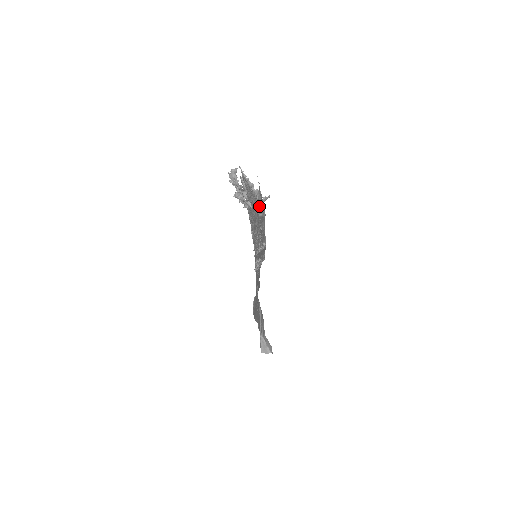
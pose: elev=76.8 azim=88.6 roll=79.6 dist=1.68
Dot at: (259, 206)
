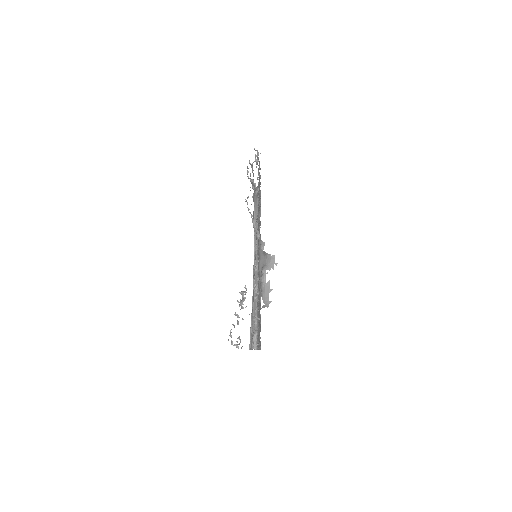
Dot at: (260, 287)
